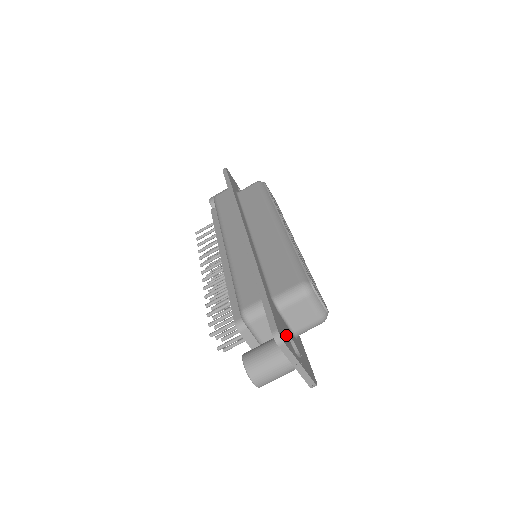
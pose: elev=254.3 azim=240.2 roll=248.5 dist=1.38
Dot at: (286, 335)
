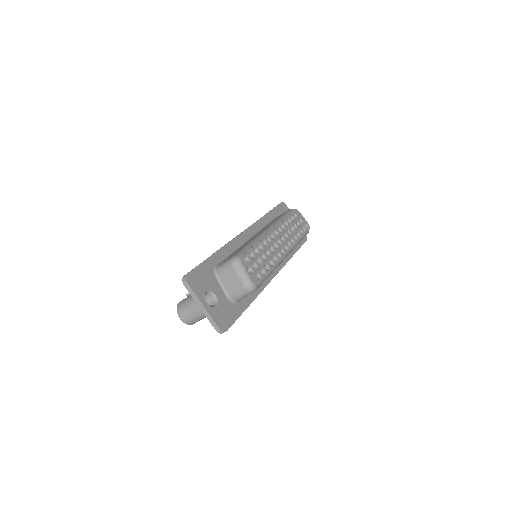
Dot at: (204, 286)
